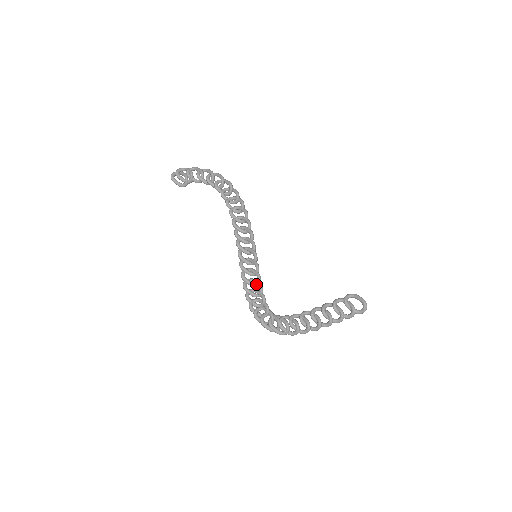
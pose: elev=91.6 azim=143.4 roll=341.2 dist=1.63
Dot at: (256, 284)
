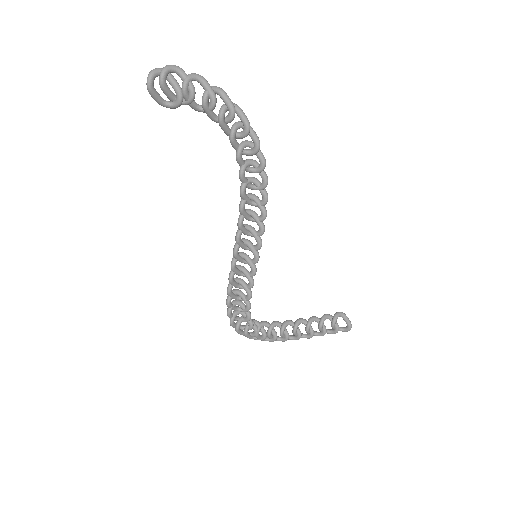
Dot at: (244, 289)
